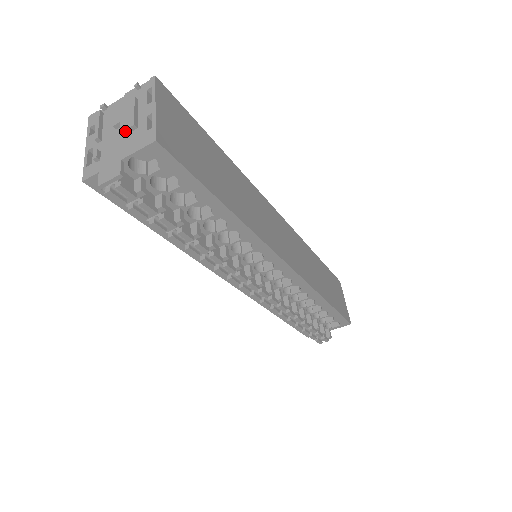
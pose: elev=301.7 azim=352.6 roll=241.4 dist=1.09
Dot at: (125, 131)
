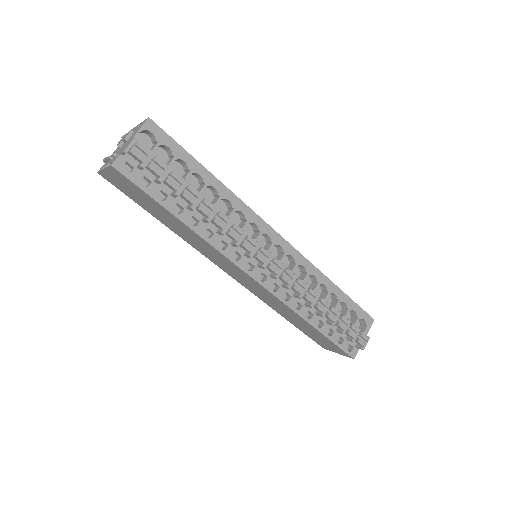
Dot at: (127, 137)
